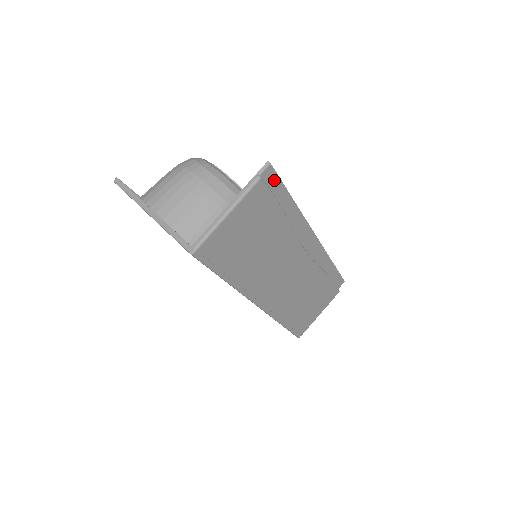
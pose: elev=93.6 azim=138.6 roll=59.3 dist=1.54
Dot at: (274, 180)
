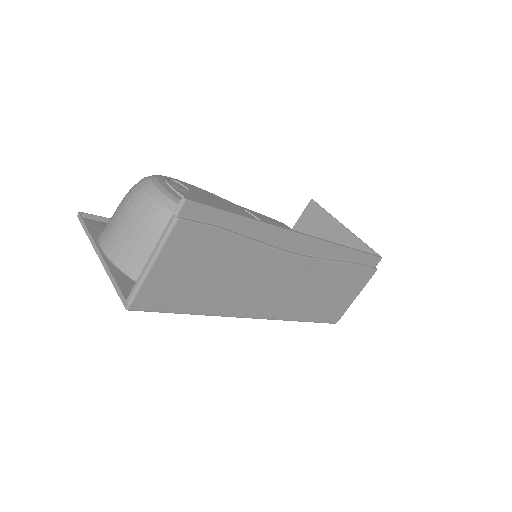
Dot at: (203, 211)
